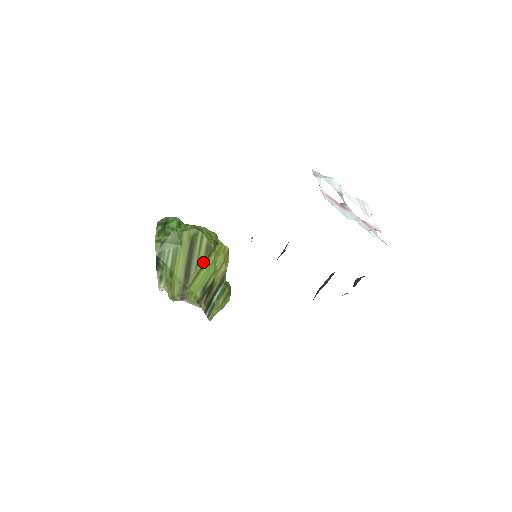
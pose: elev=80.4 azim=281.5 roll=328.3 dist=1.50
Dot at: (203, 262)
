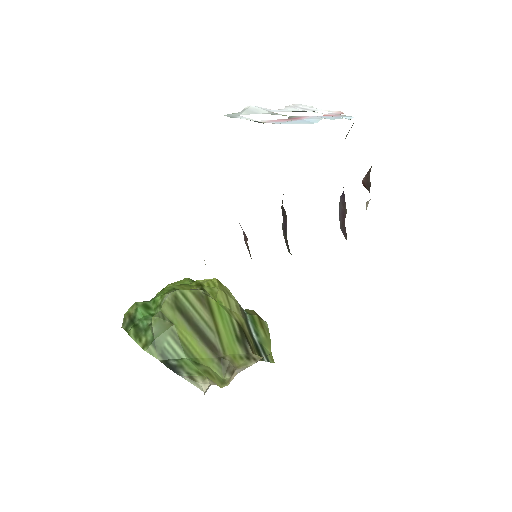
Dot at: (210, 317)
